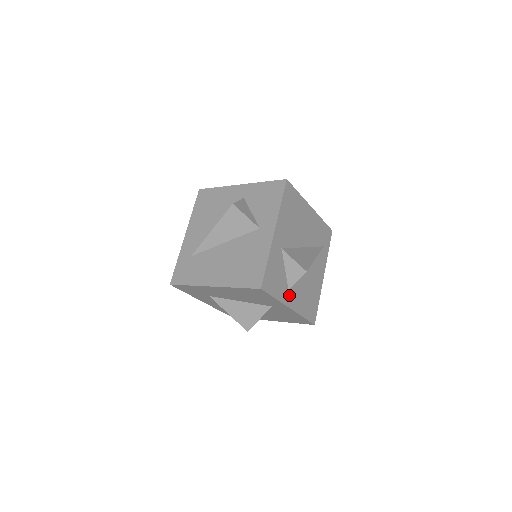
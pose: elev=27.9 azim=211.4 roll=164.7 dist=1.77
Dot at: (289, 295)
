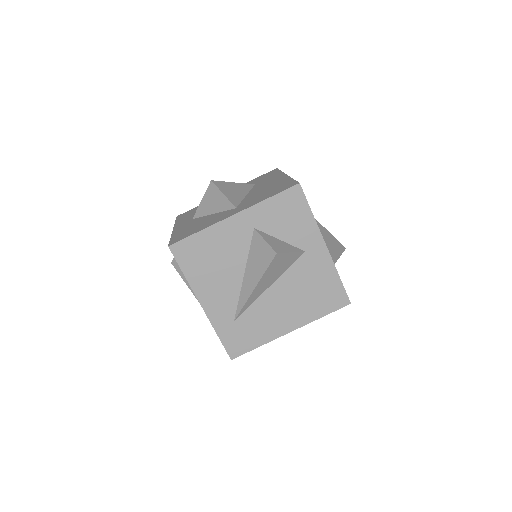
Dot at: occluded
